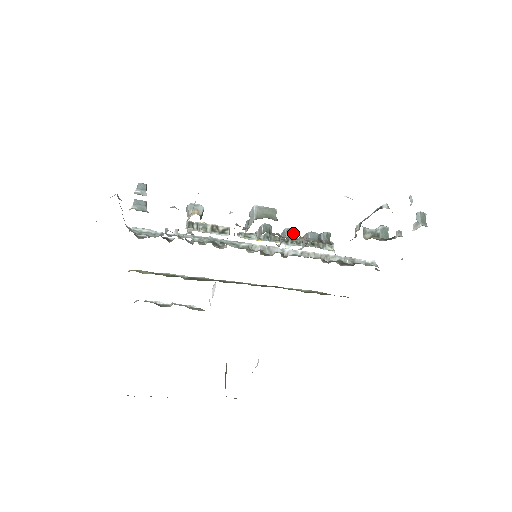
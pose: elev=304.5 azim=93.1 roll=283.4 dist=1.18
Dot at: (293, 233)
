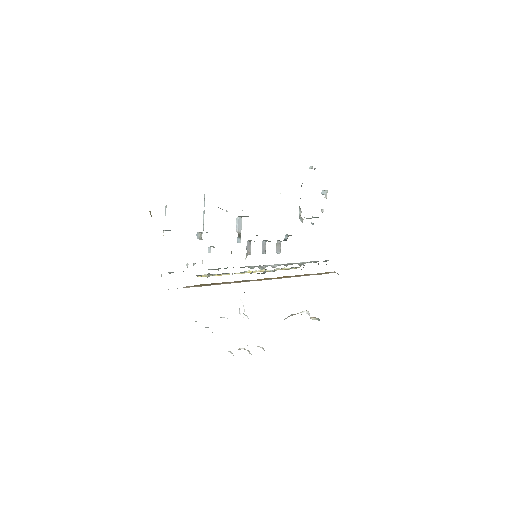
Dot at: (268, 241)
